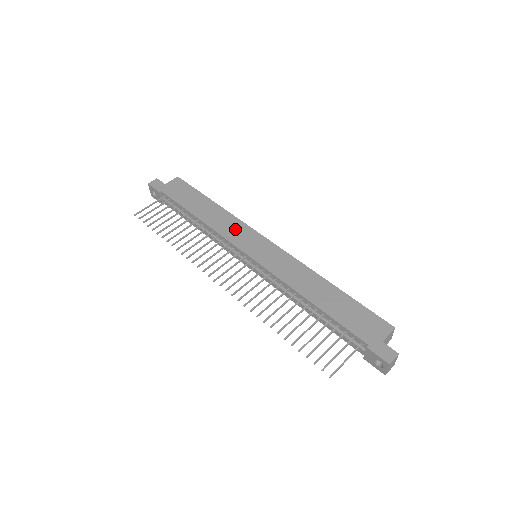
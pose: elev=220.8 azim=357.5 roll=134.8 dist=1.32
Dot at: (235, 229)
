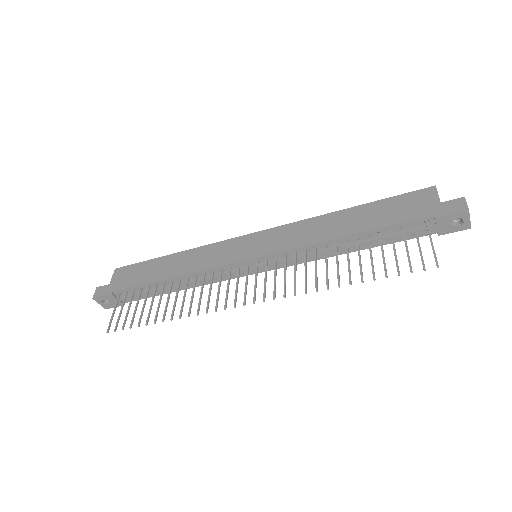
Dot at: (214, 253)
